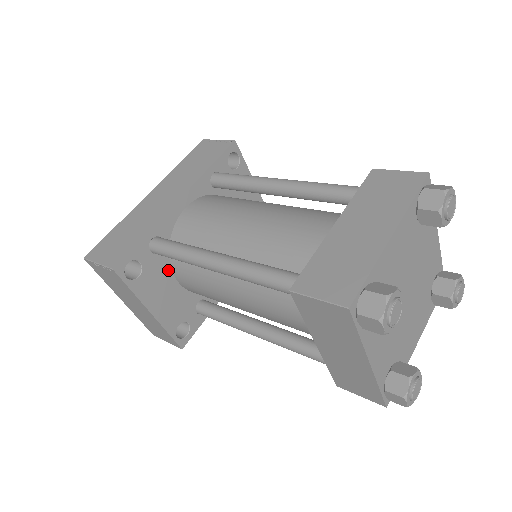
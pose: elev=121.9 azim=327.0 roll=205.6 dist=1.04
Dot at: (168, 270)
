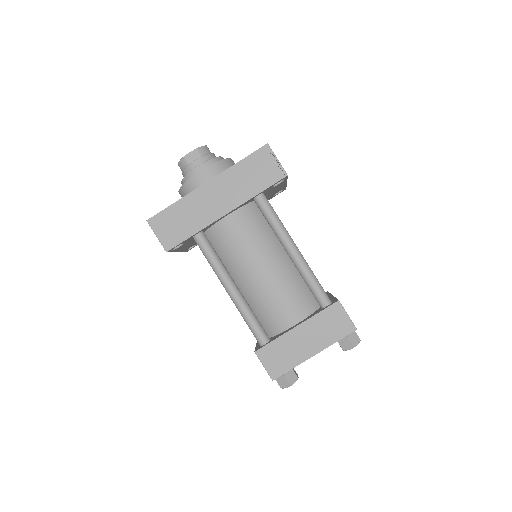
Dot at: occluded
